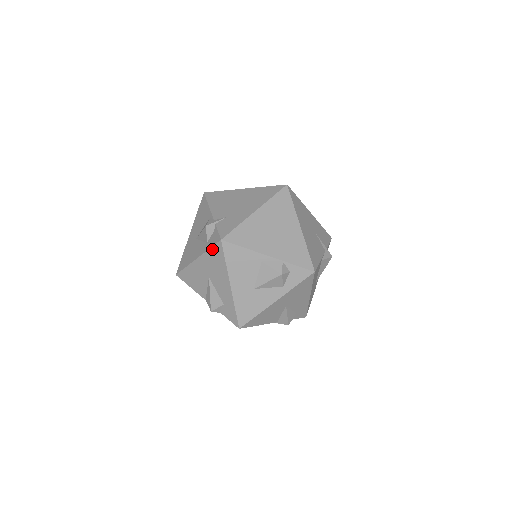
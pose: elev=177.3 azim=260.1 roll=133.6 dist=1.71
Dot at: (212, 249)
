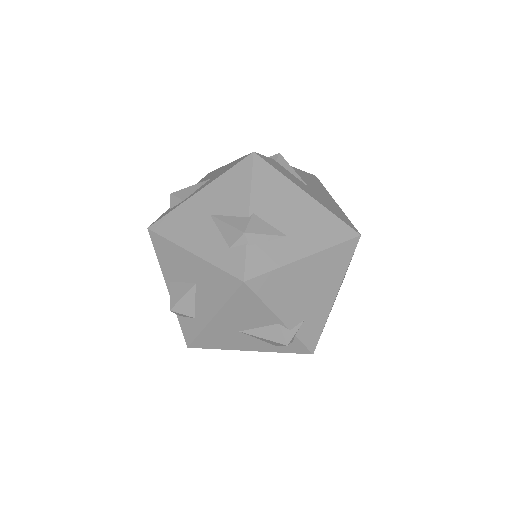
Dot at: occluded
